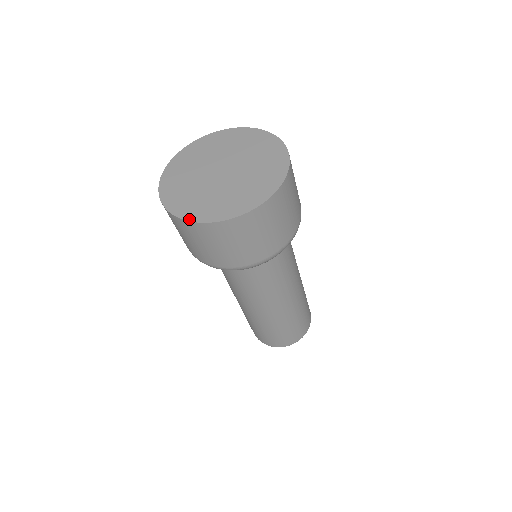
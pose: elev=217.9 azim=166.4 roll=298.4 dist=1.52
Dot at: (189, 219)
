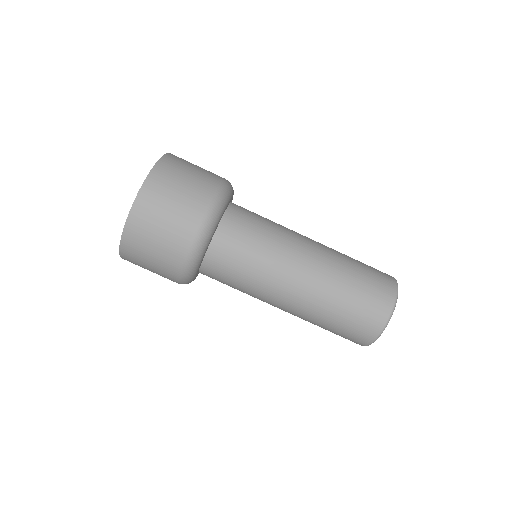
Dot at: (122, 235)
